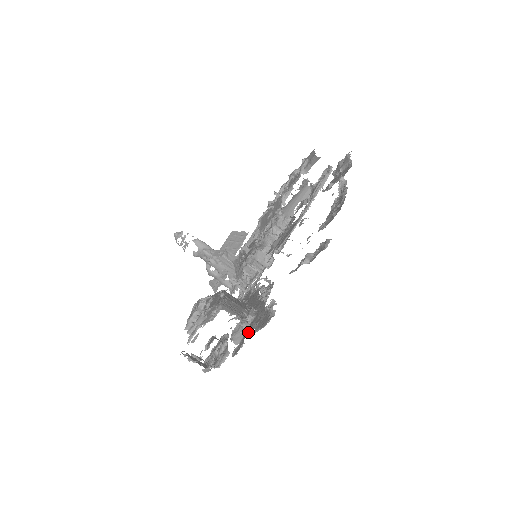
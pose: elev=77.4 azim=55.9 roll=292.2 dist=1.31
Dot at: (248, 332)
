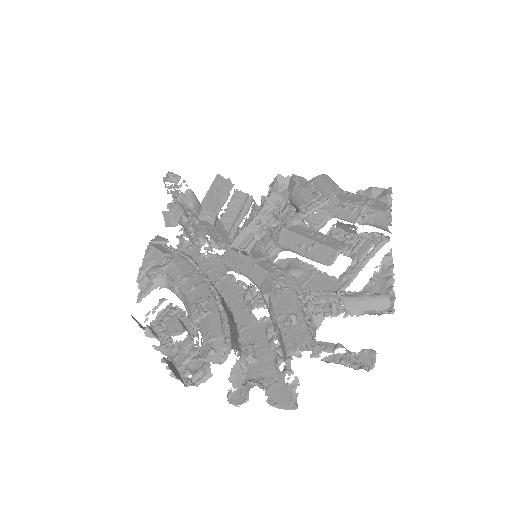
Dot at: (252, 384)
